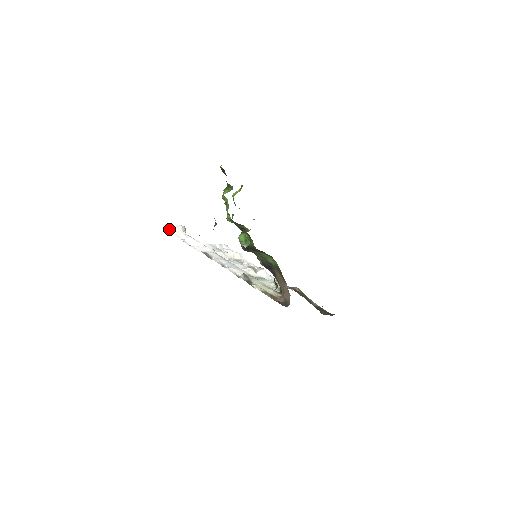
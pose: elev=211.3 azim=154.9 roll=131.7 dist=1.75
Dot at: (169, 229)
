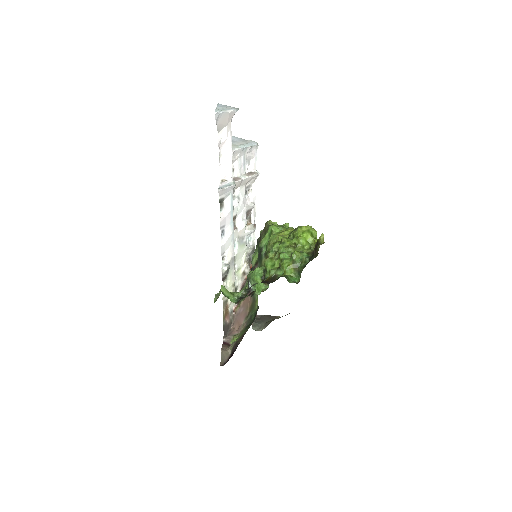
Dot at: (217, 120)
